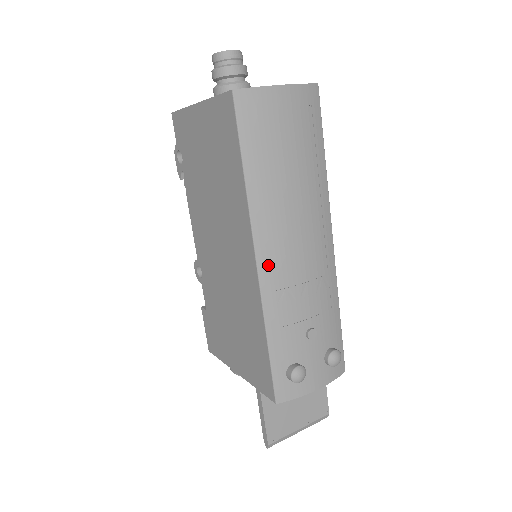
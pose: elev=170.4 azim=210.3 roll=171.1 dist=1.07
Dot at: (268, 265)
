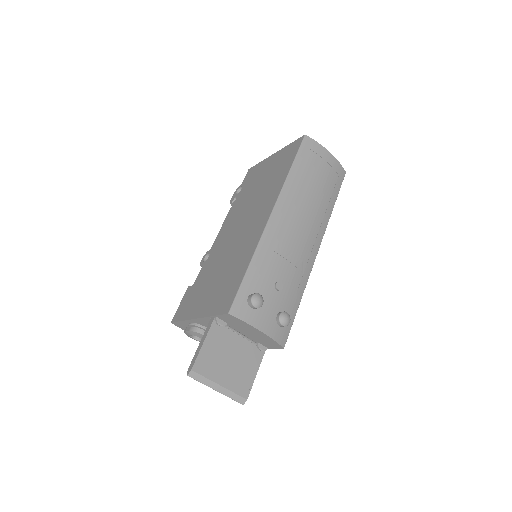
Dot at: (276, 221)
